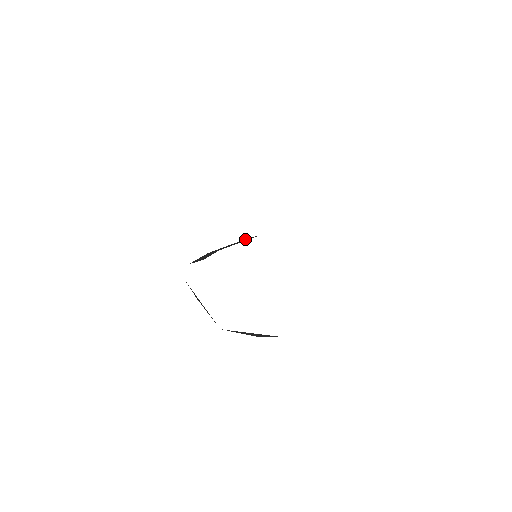
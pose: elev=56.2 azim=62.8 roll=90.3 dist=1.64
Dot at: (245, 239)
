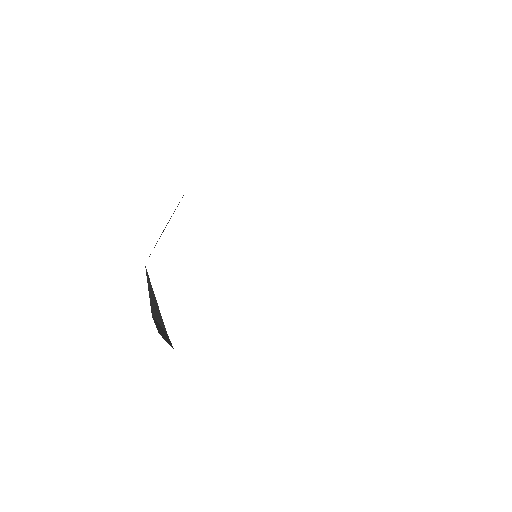
Dot at: occluded
